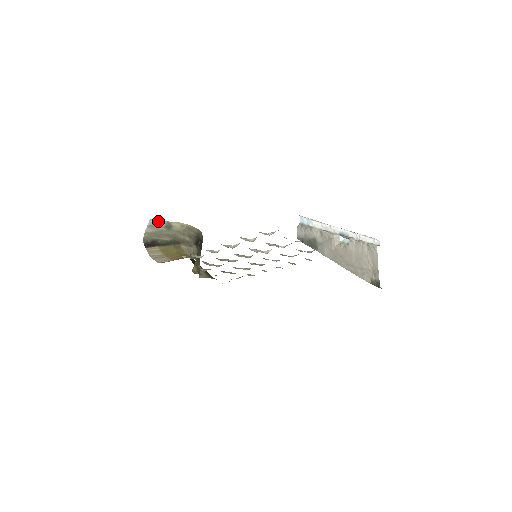
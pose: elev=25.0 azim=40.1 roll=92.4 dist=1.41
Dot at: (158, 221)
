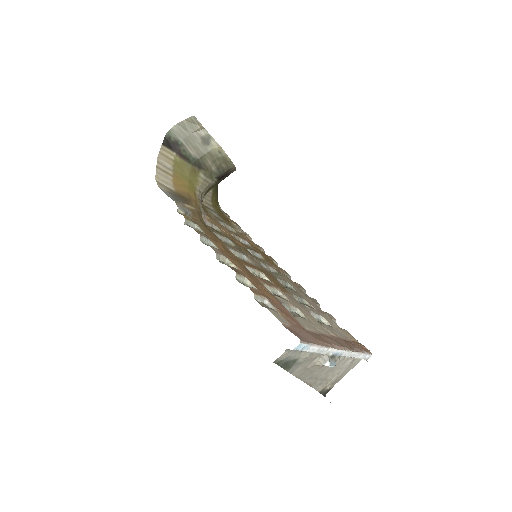
Dot at: (200, 125)
